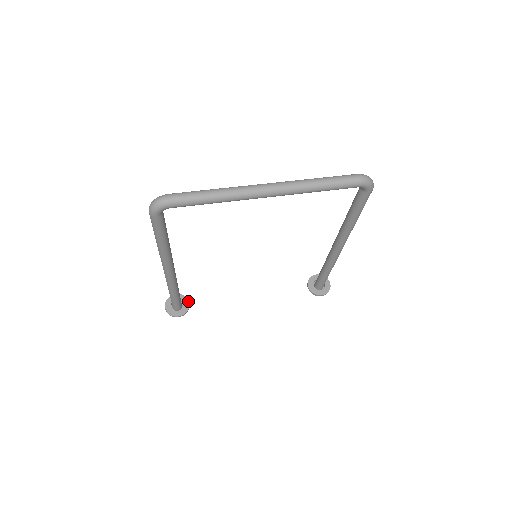
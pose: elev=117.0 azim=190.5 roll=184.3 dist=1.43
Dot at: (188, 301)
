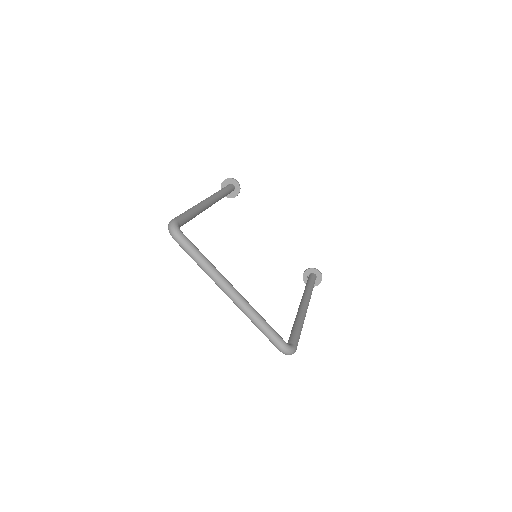
Dot at: occluded
